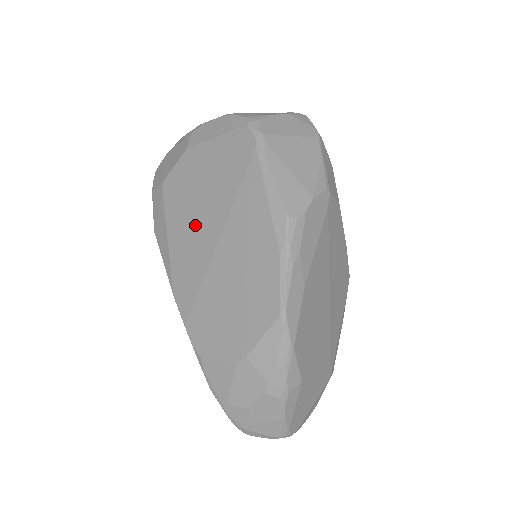
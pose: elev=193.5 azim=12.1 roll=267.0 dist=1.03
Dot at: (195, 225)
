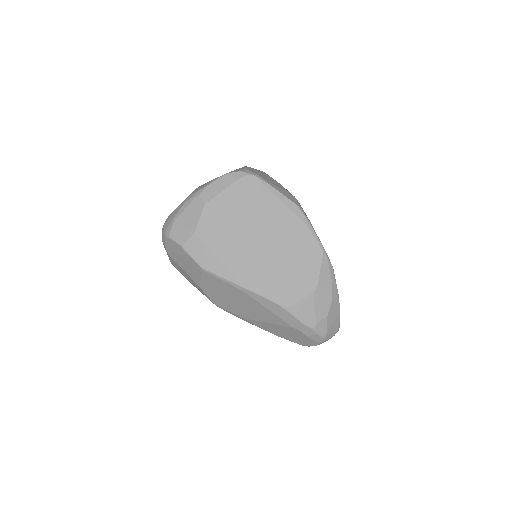
Dot at: (241, 241)
